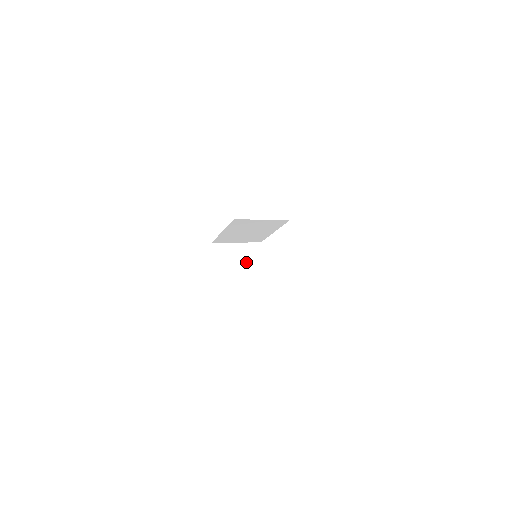
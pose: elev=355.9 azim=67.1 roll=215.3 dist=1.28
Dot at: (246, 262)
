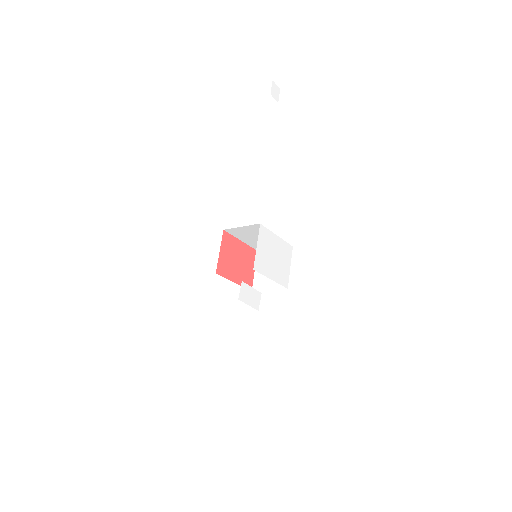
Dot at: occluded
